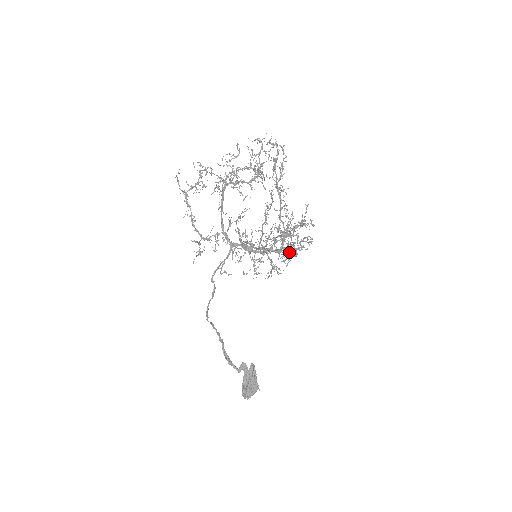
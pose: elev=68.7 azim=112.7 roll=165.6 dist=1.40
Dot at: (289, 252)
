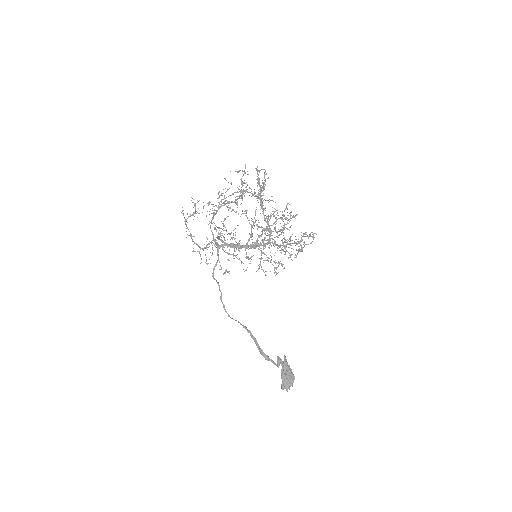
Dot at: (293, 249)
